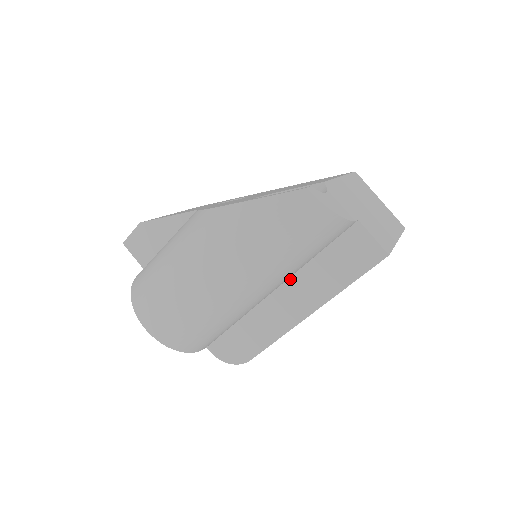
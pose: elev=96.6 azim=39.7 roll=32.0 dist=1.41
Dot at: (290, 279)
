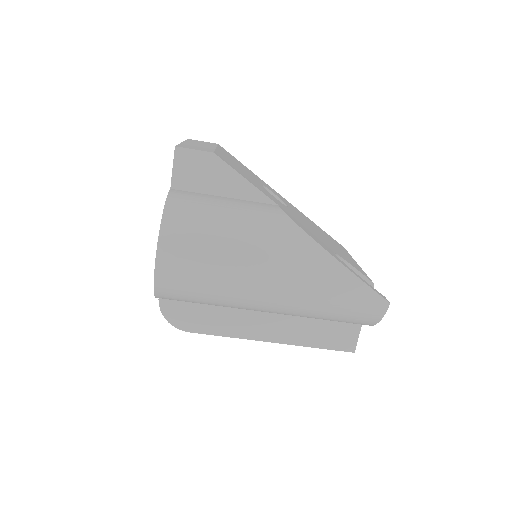
Dot at: occluded
